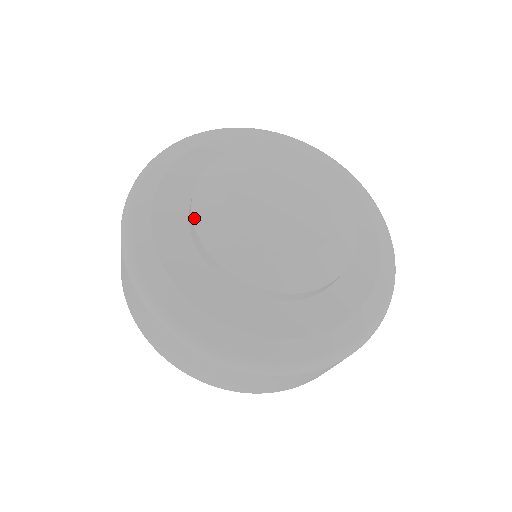
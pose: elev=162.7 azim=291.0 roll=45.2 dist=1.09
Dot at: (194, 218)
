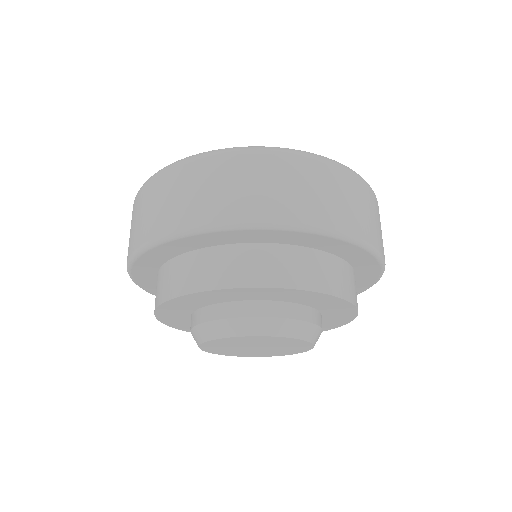
Dot at: occluded
